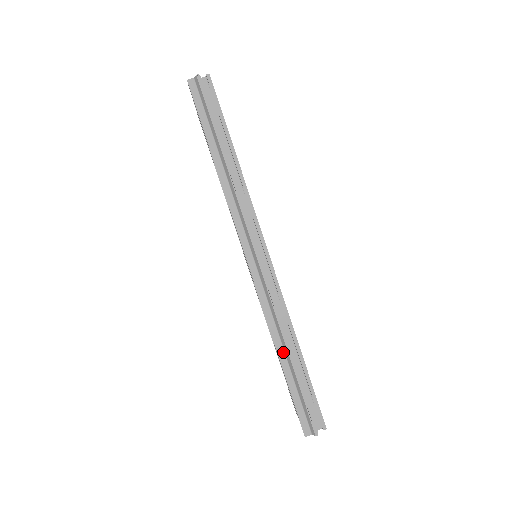
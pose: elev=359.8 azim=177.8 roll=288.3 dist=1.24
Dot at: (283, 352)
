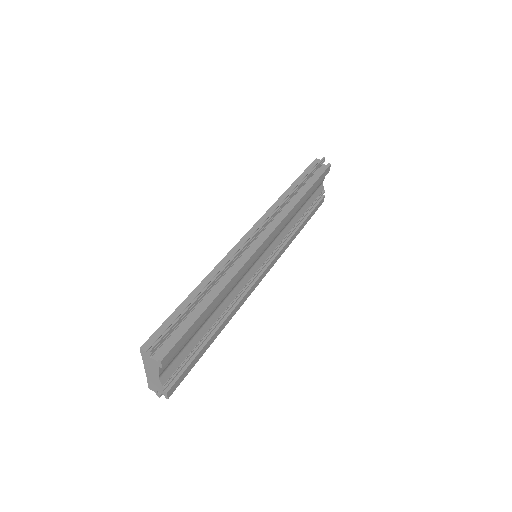
Dot at: (203, 287)
